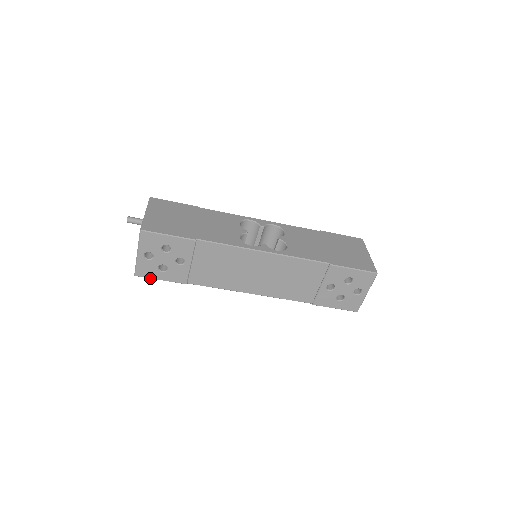
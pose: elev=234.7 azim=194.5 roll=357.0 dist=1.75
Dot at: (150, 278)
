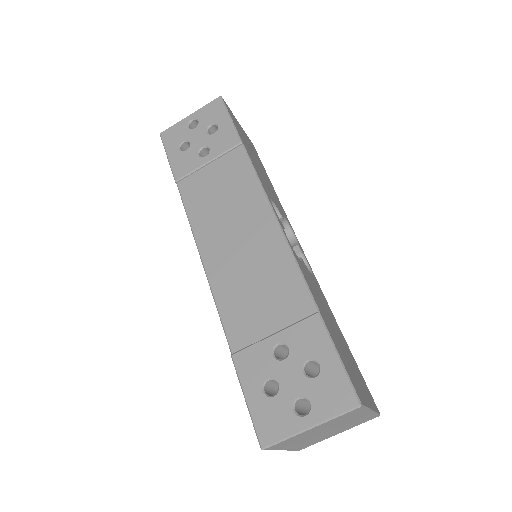
Dot at: (165, 147)
